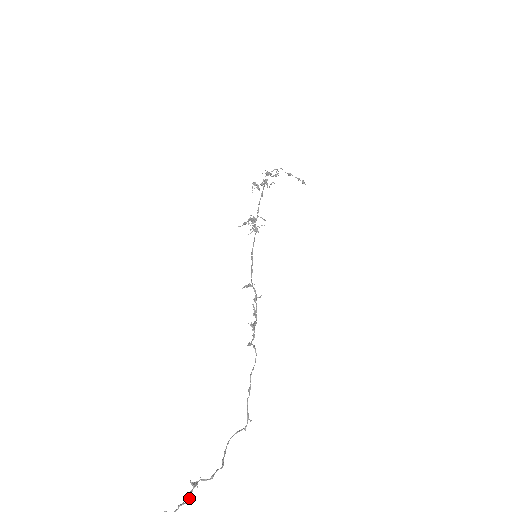
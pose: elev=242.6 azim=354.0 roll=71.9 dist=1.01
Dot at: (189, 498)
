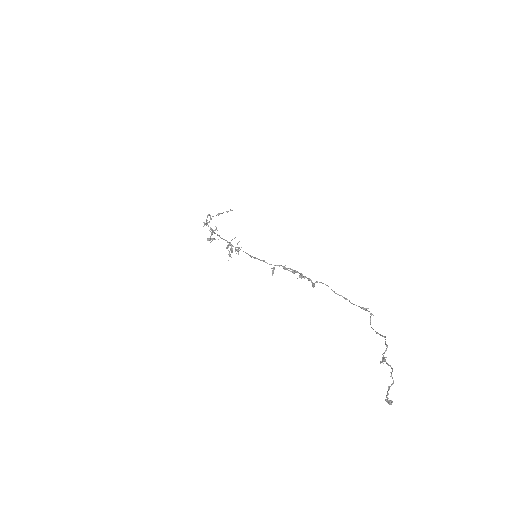
Dot at: occluded
